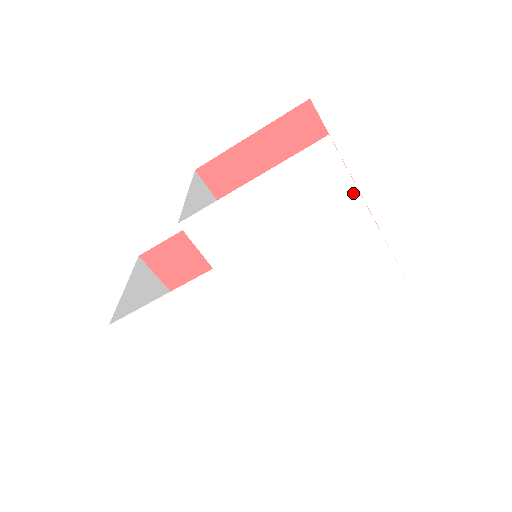
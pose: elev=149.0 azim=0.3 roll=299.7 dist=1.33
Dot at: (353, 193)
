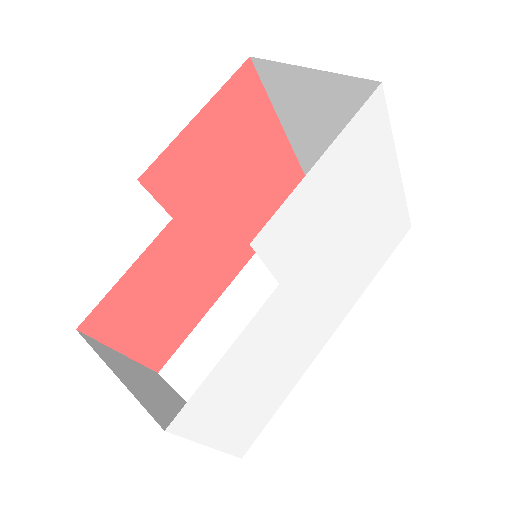
Dot at: (390, 143)
